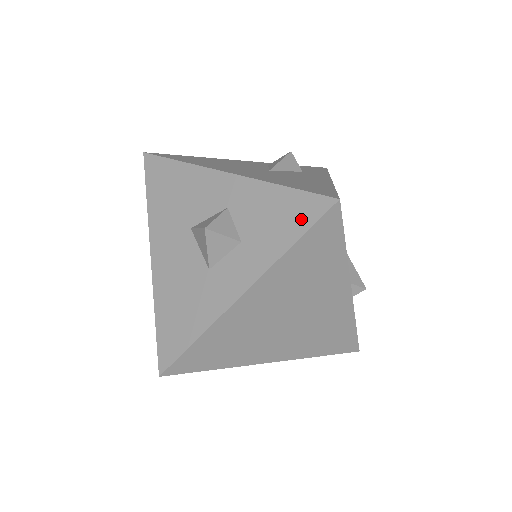
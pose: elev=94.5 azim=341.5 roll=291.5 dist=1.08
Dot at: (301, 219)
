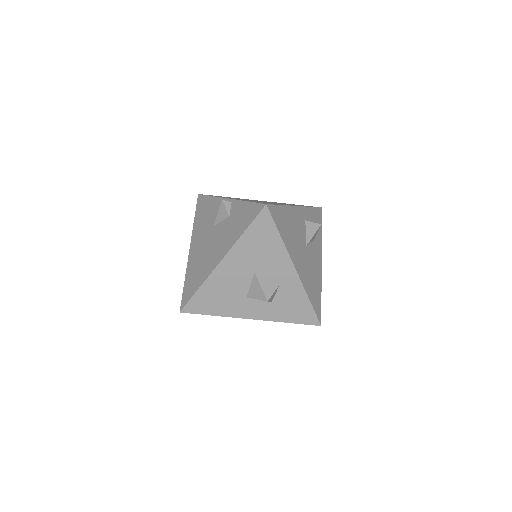
Dot at: (302, 318)
